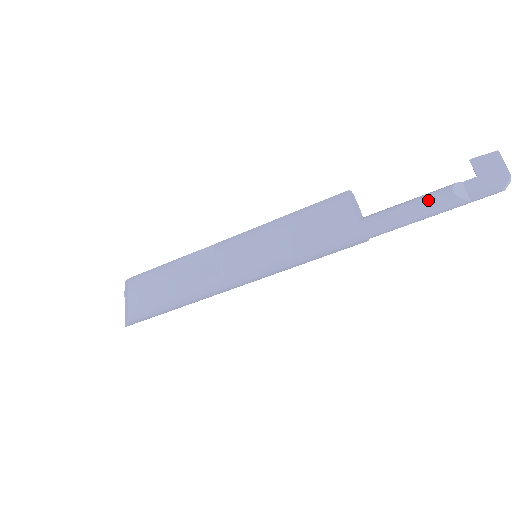
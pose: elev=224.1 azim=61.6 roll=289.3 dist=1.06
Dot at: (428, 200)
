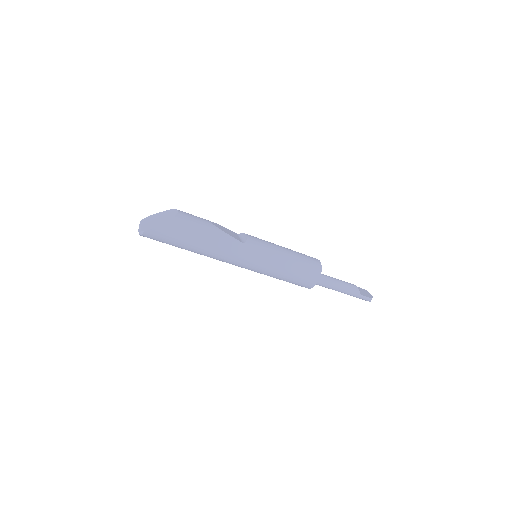
Dot at: (347, 282)
